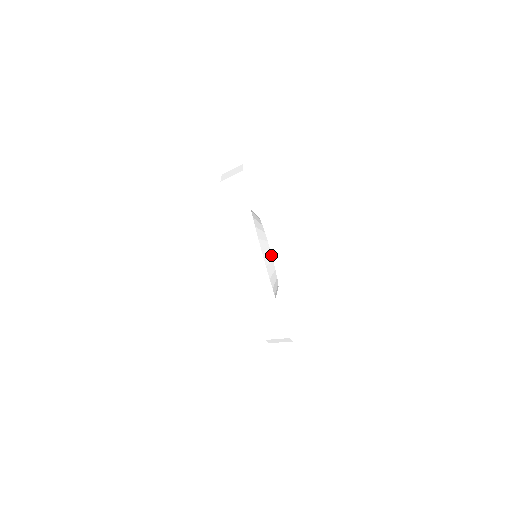
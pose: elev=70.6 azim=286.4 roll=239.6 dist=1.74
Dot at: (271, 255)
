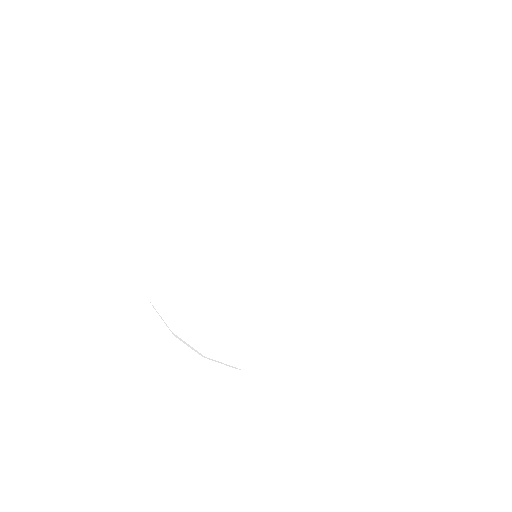
Dot at: occluded
